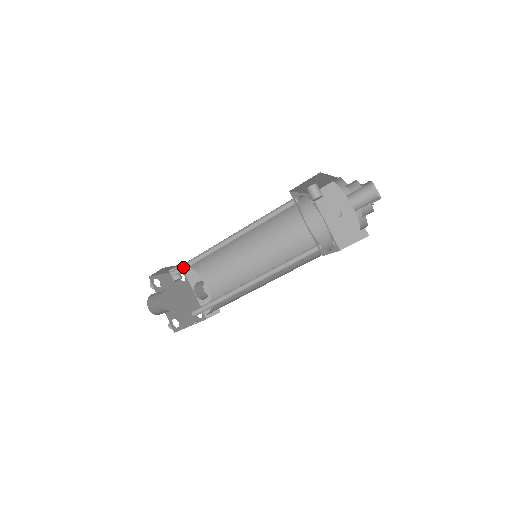
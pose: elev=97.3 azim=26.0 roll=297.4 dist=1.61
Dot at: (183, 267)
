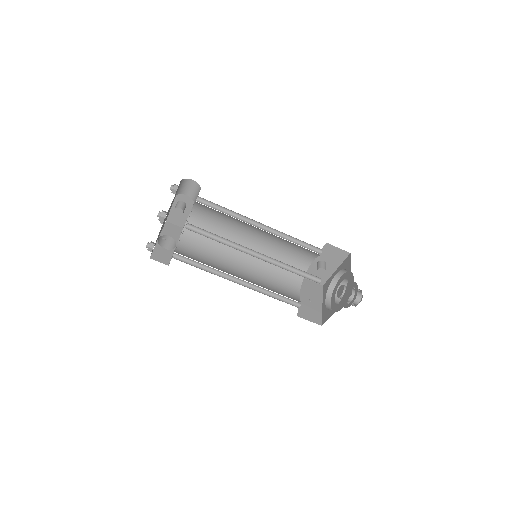
Dot at: (208, 205)
